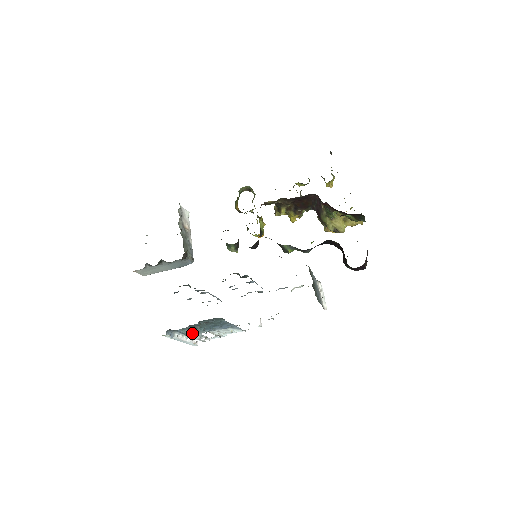
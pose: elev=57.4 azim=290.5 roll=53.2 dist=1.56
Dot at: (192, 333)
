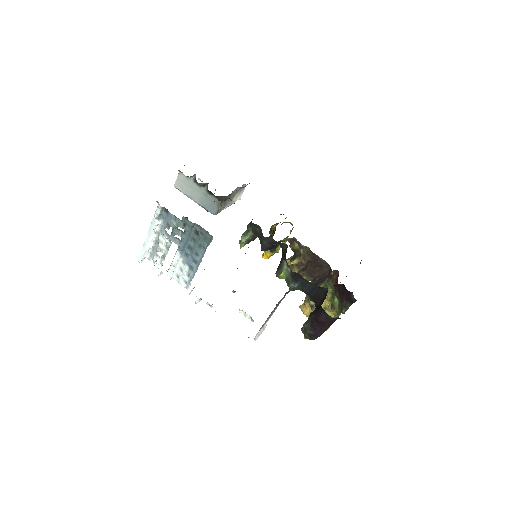
Dot at: (172, 232)
